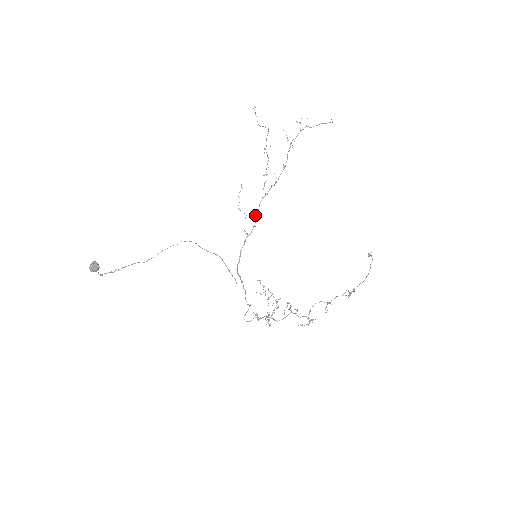
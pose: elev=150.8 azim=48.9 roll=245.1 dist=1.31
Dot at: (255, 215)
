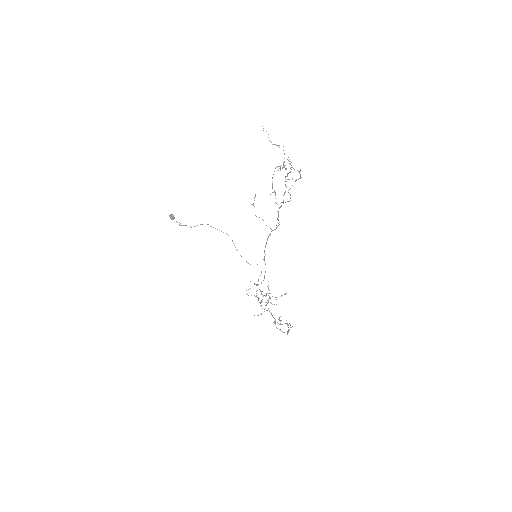
Dot at: occluded
